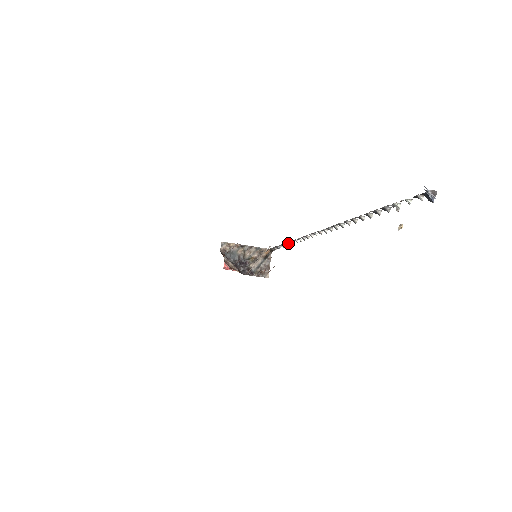
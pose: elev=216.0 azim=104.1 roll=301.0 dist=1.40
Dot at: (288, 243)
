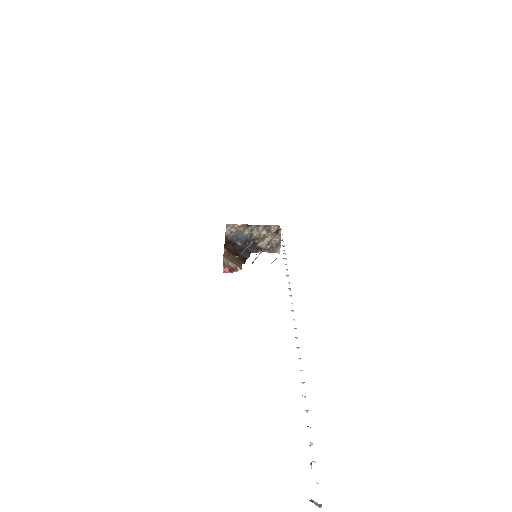
Dot at: (285, 253)
